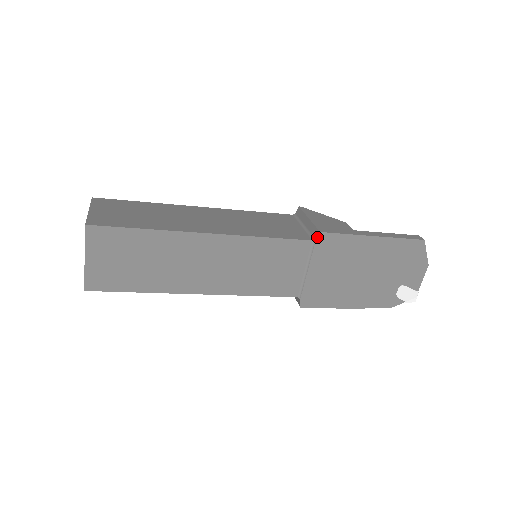
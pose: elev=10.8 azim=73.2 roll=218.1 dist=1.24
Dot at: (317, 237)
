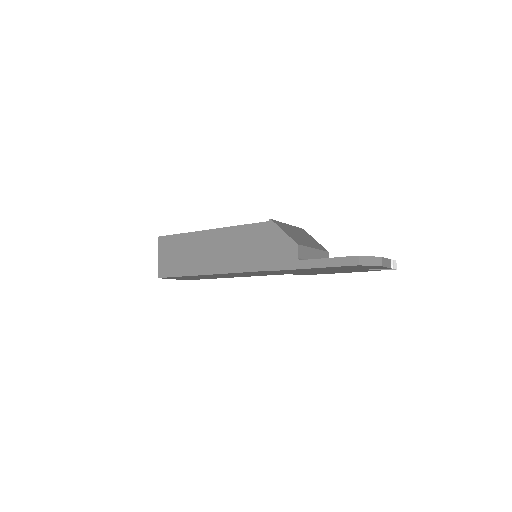
Dot at: (271, 271)
